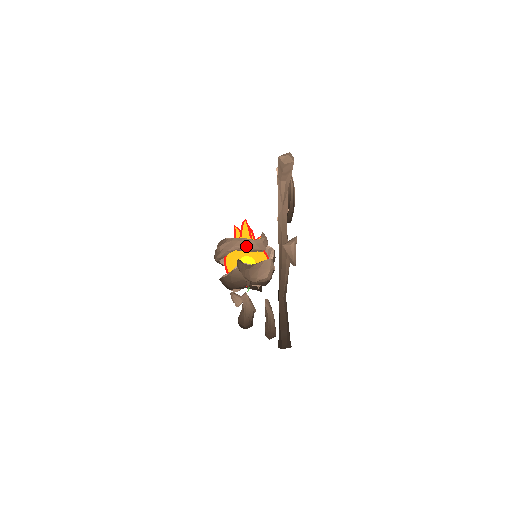
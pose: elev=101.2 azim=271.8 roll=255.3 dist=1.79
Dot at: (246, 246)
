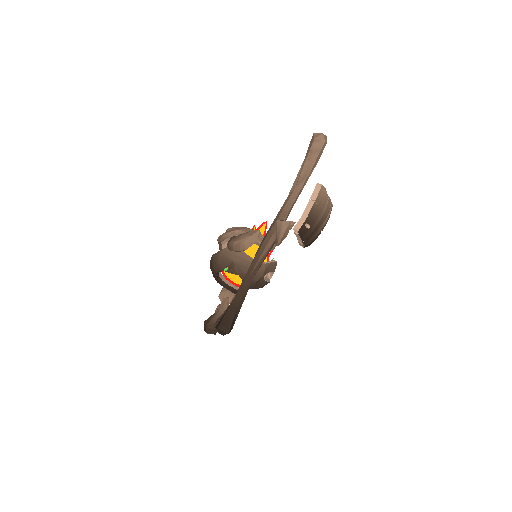
Dot at: occluded
